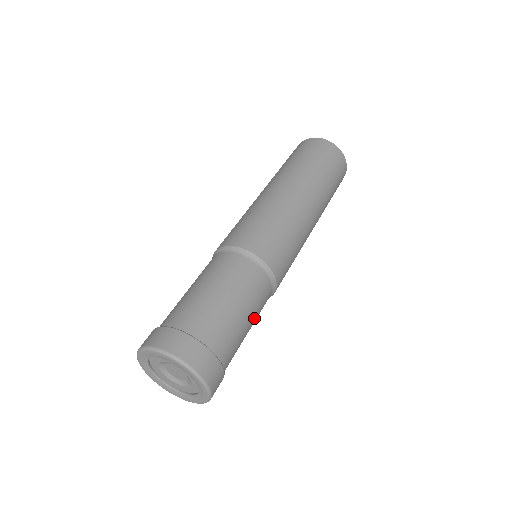
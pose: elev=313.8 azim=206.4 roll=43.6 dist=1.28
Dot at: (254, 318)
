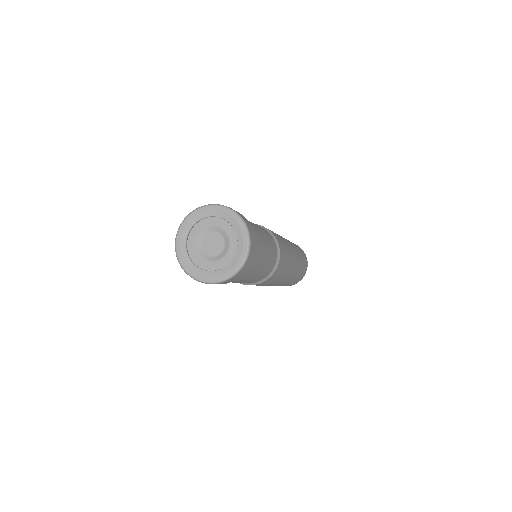
Dot at: (266, 238)
